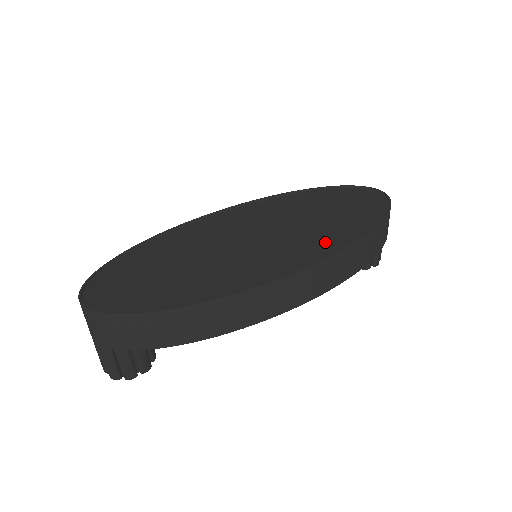
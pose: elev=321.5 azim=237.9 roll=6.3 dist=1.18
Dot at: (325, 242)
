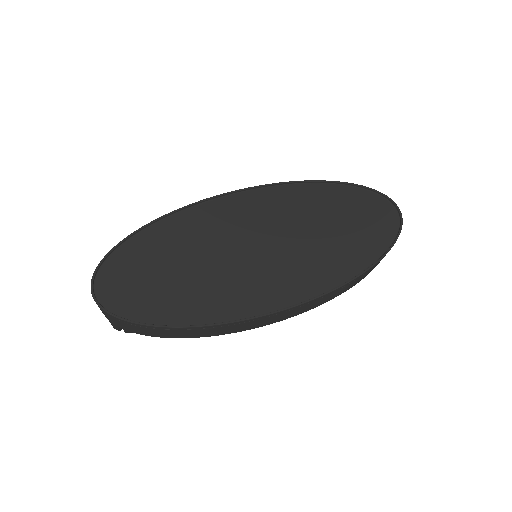
Dot at: (318, 274)
